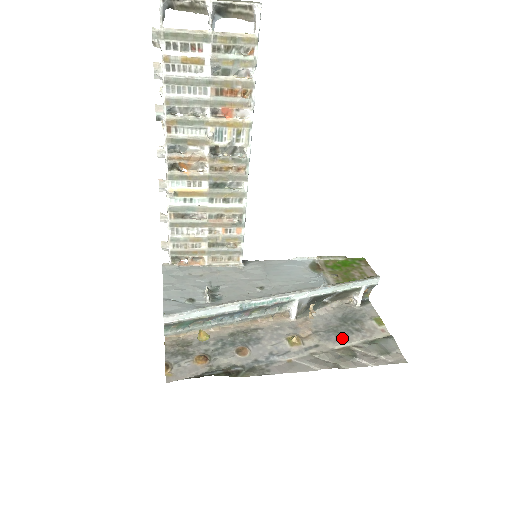
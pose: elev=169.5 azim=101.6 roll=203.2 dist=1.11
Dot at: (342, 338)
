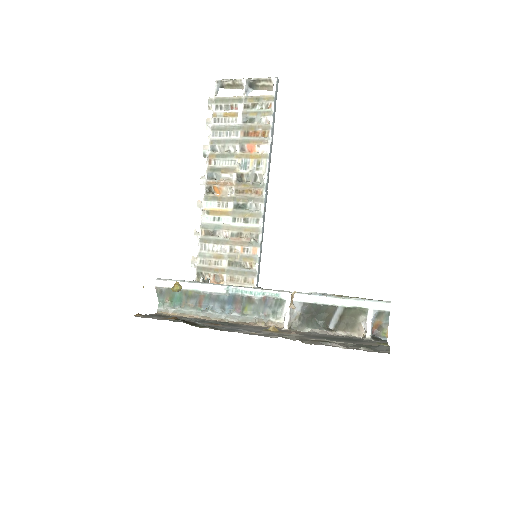
Dot at: (327, 339)
